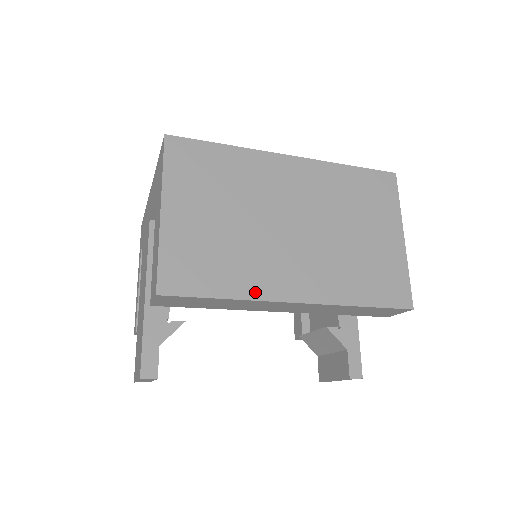
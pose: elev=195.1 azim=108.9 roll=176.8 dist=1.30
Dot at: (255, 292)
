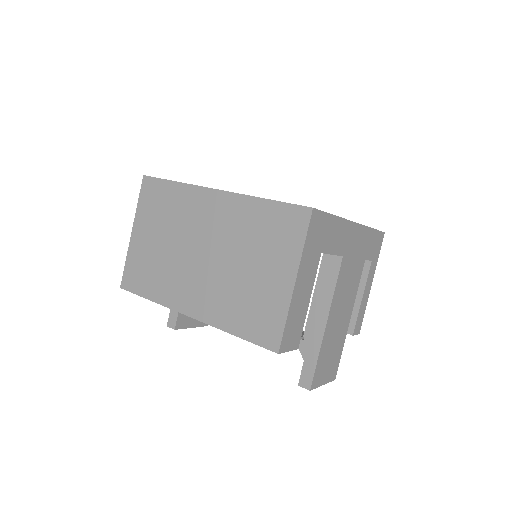
Dot at: (166, 300)
